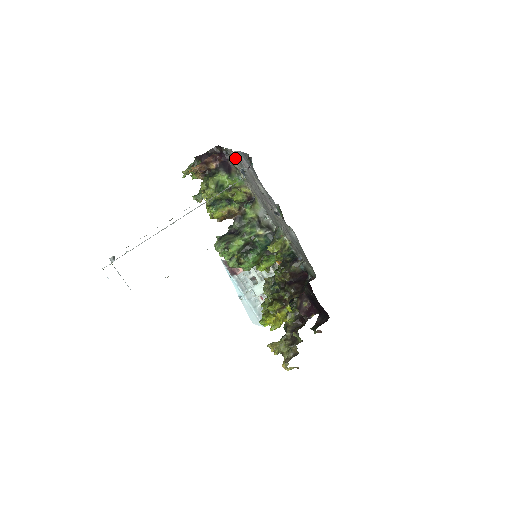
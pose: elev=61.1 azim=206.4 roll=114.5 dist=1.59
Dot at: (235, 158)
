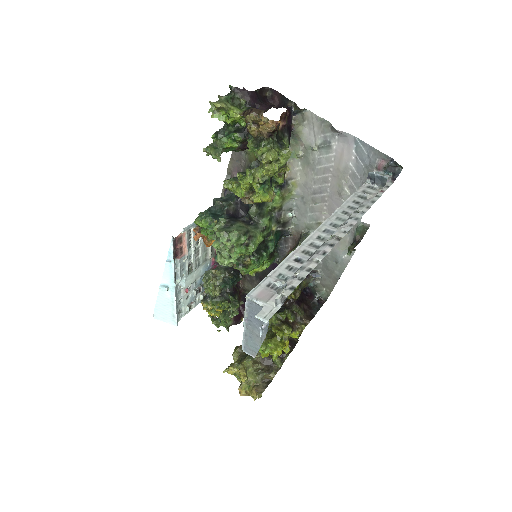
Dot at: (317, 131)
